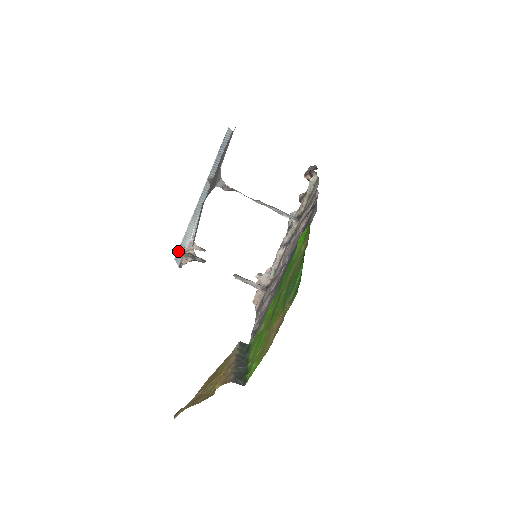
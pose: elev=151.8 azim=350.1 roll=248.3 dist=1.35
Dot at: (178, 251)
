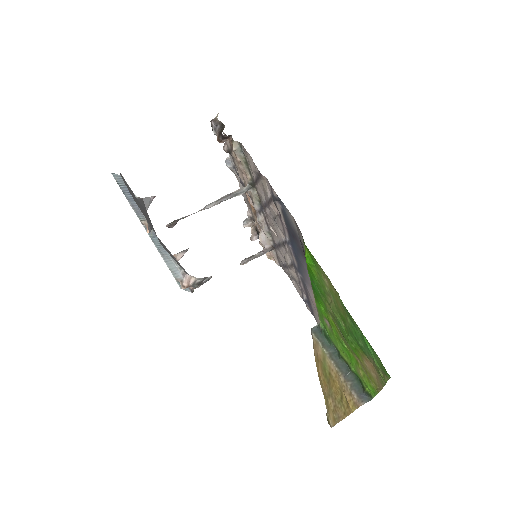
Dot at: (178, 283)
